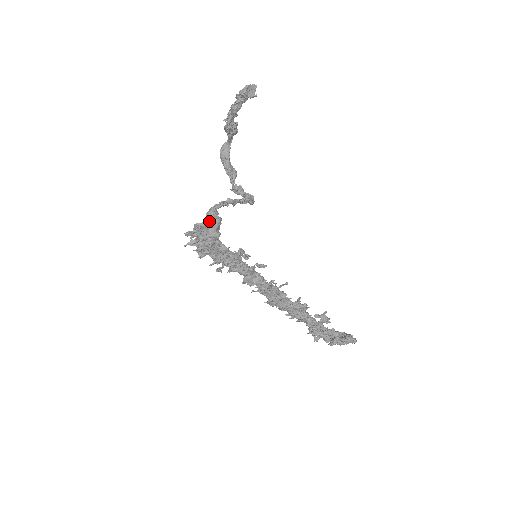
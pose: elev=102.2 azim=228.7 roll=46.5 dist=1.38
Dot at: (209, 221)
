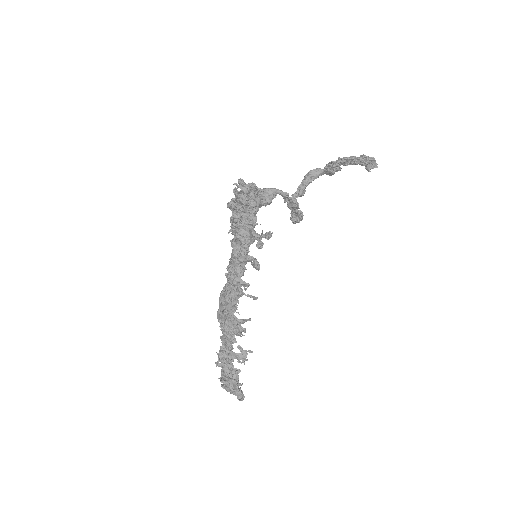
Dot at: (263, 194)
